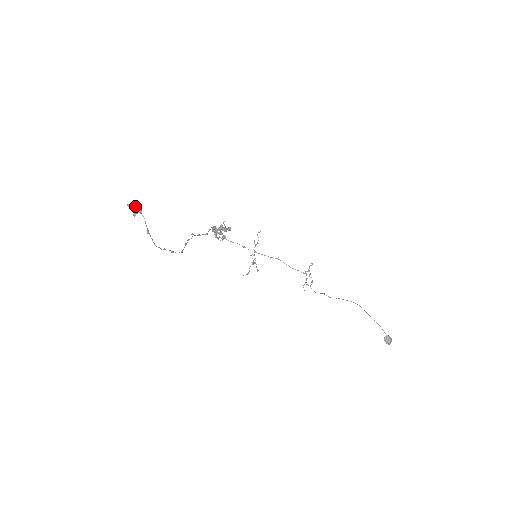
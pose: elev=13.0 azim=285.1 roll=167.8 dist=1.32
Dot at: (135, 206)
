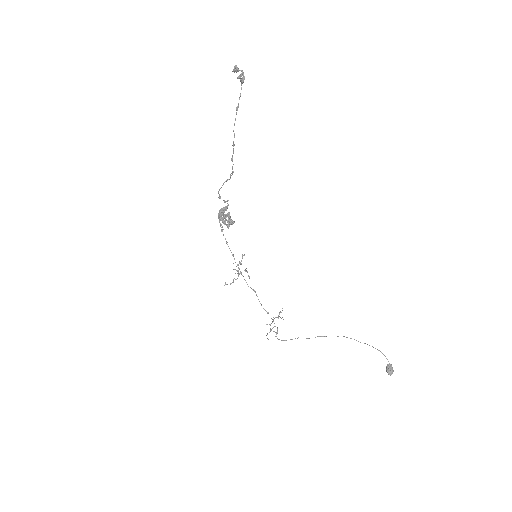
Dot at: (242, 70)
